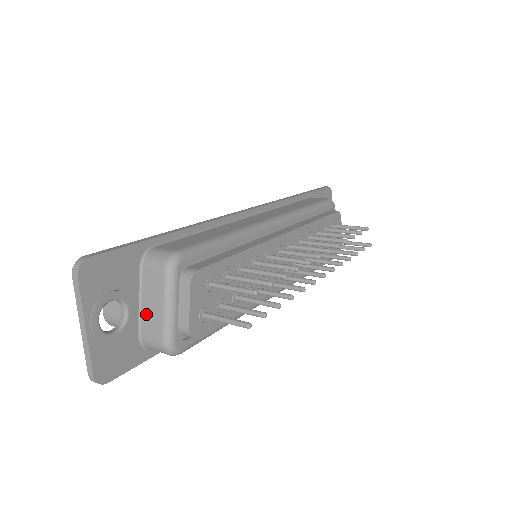
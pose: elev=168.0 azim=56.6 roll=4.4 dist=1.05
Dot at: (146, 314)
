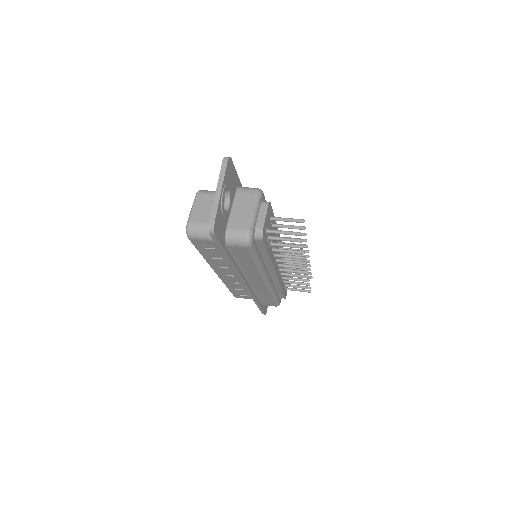
Dot at: (235, 215)
